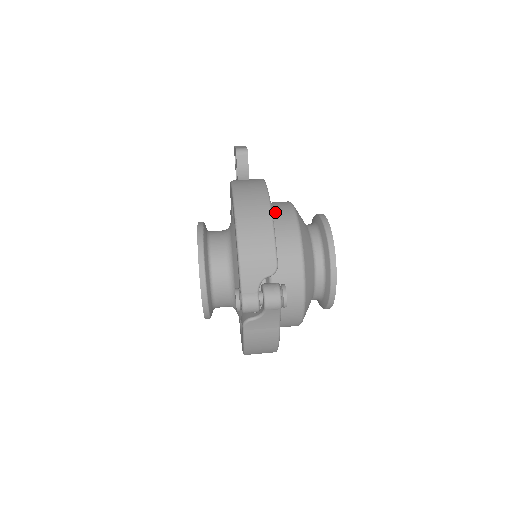
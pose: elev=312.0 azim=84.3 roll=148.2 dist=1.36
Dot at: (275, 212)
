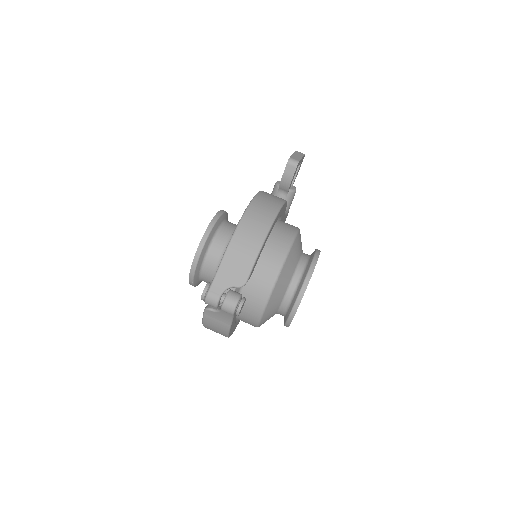
Dot at: (276, 236)
